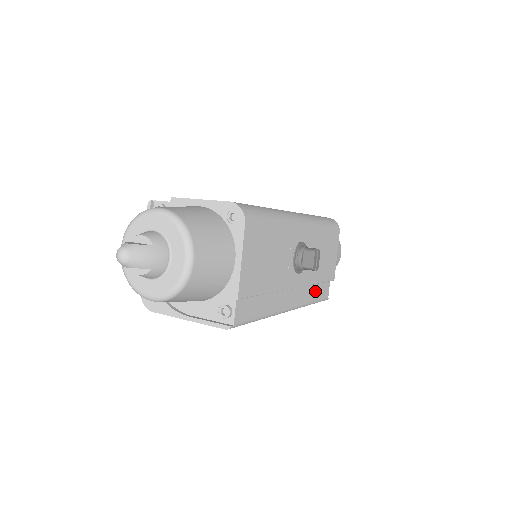
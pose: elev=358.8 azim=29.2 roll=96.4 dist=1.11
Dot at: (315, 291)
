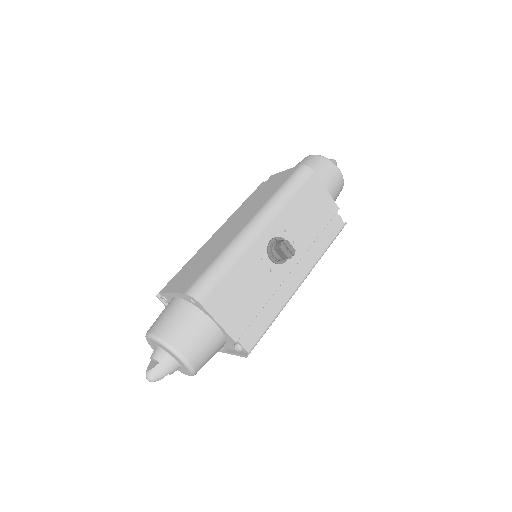
Dot at: (322, 240)
